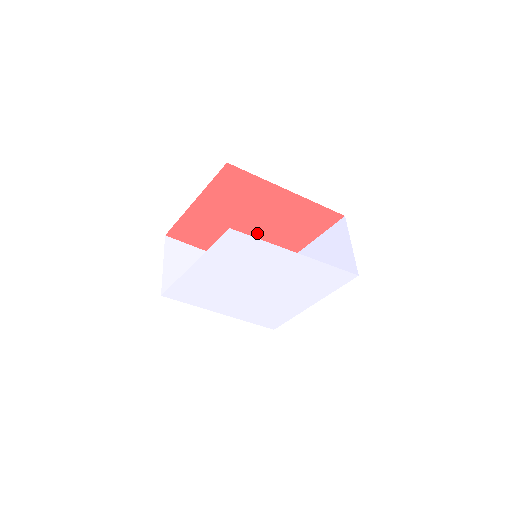
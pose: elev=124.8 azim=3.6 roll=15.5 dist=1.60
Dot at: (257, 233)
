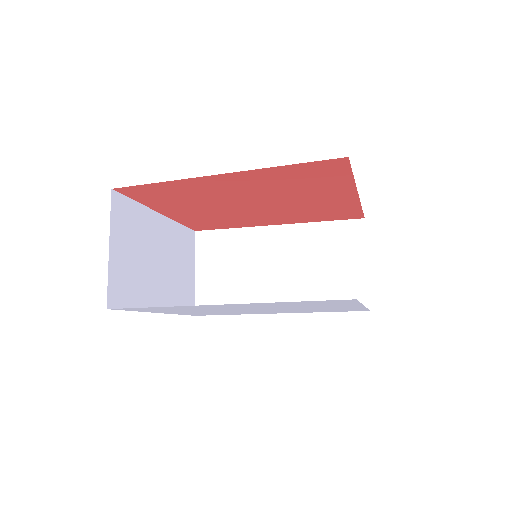
Dot at: (270, 205)
